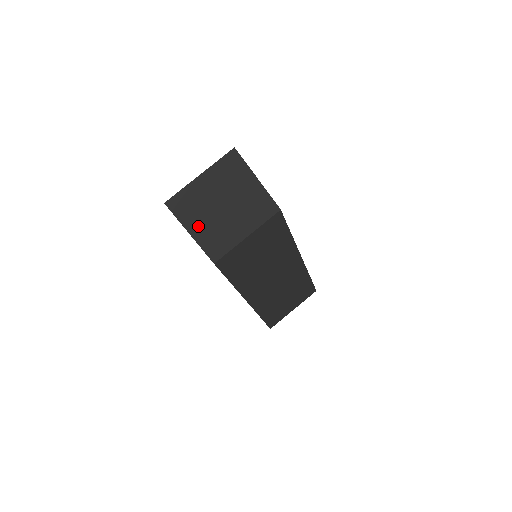
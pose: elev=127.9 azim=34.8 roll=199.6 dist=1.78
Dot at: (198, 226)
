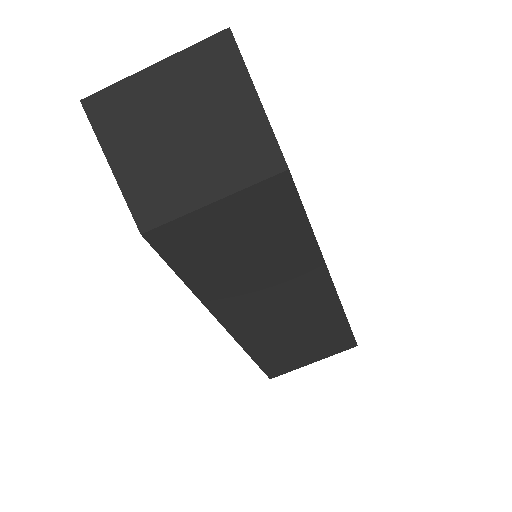
Dot at: (129, 158)
